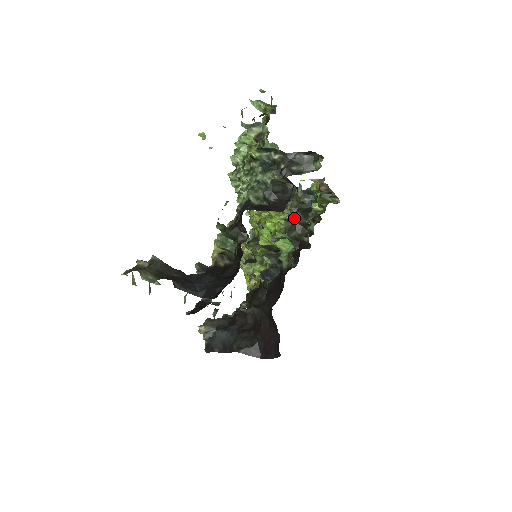
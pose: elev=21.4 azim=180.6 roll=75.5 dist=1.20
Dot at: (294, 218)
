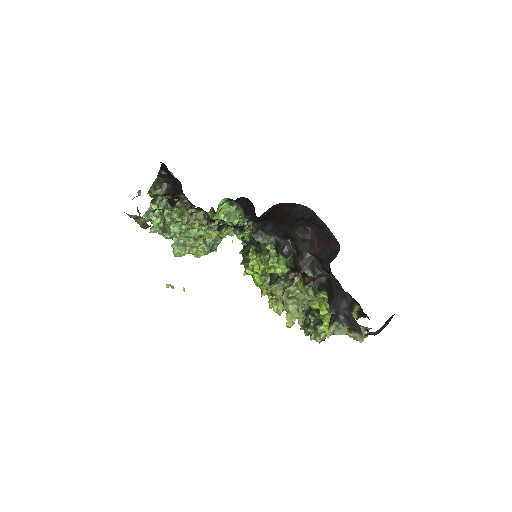
Dot at: (253, 246)
